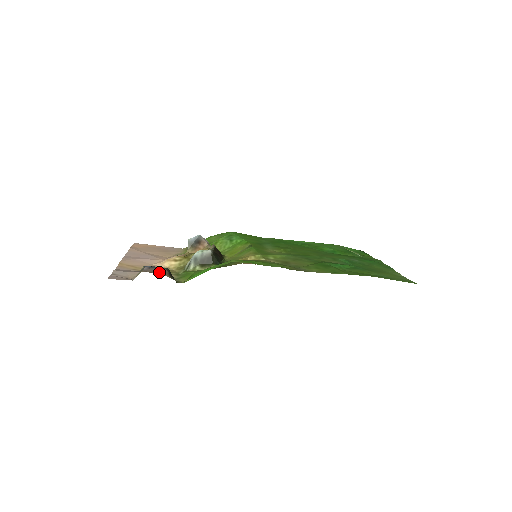
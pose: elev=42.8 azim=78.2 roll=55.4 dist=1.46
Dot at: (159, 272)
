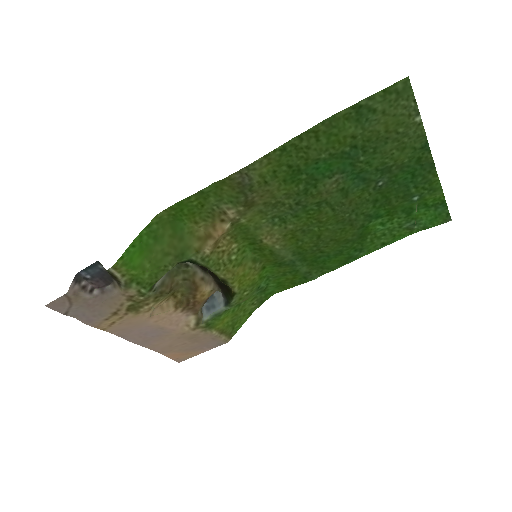
Dot at: (115, 294)
